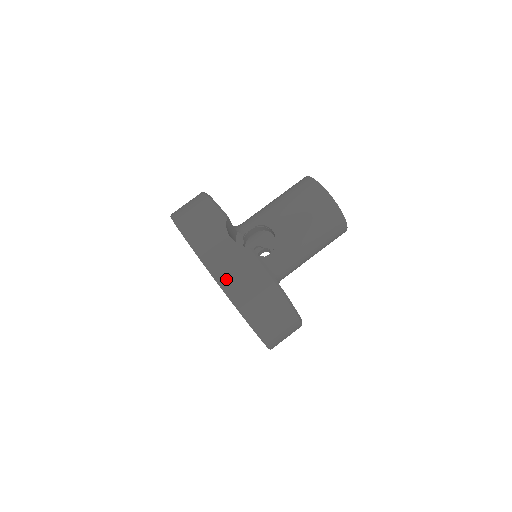
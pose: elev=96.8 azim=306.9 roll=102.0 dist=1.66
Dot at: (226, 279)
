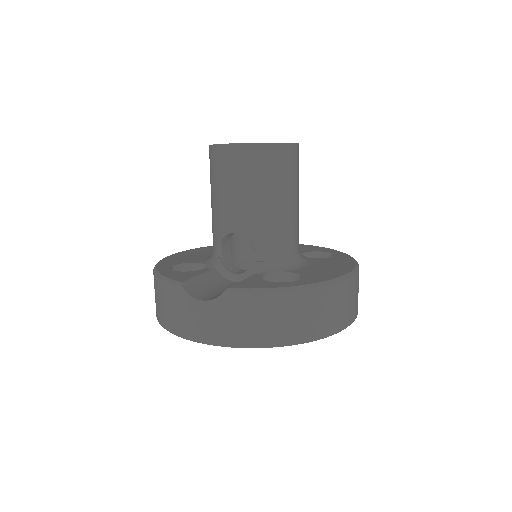
Dot at: (239, 338)
